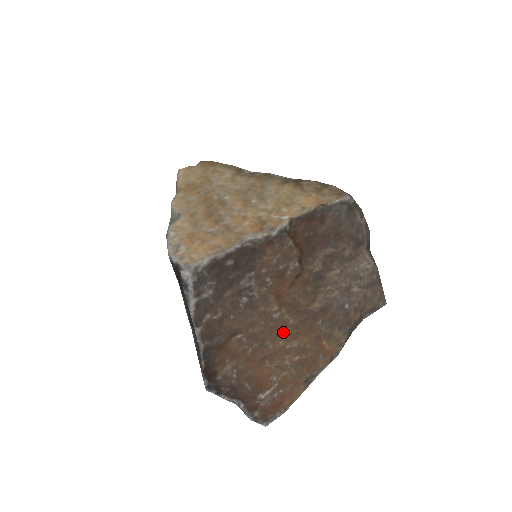
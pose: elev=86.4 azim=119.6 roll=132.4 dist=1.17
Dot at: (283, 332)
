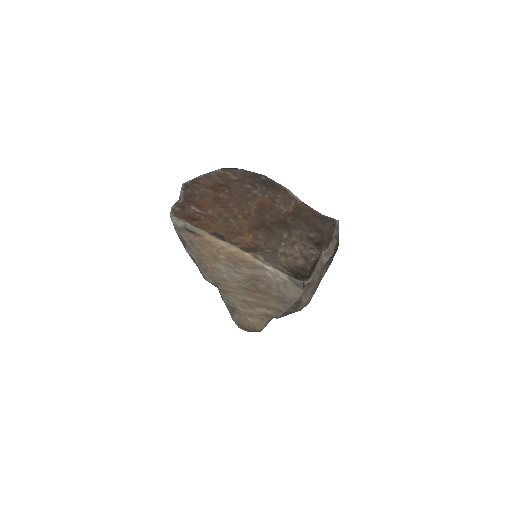
Dot at: (243, 209)
